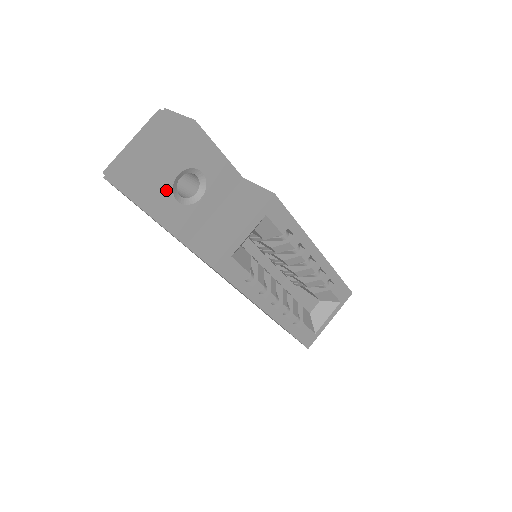
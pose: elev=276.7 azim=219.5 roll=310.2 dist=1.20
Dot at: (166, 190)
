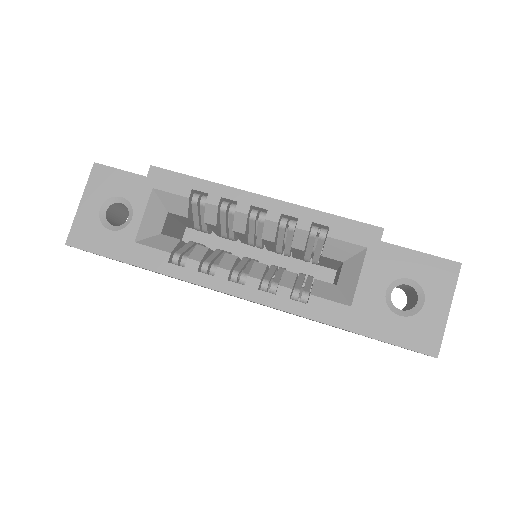
Dot at: (96, 226)
